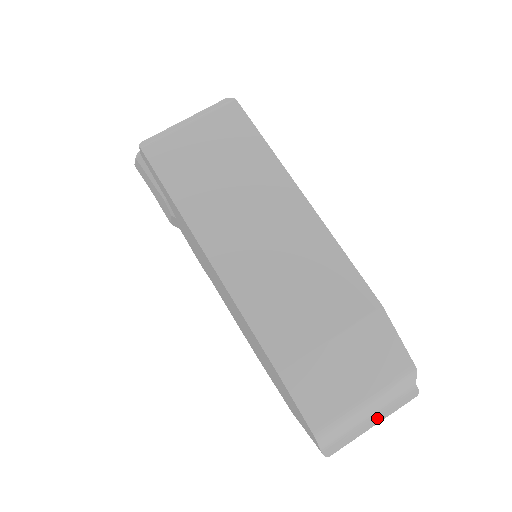
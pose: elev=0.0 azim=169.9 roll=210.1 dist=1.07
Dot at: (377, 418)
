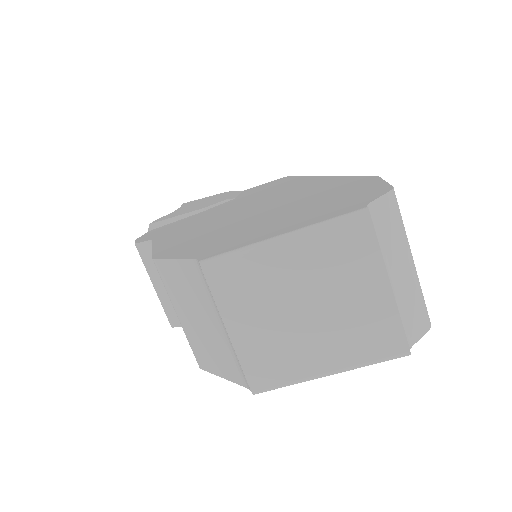
Dot at: (392, 292)
